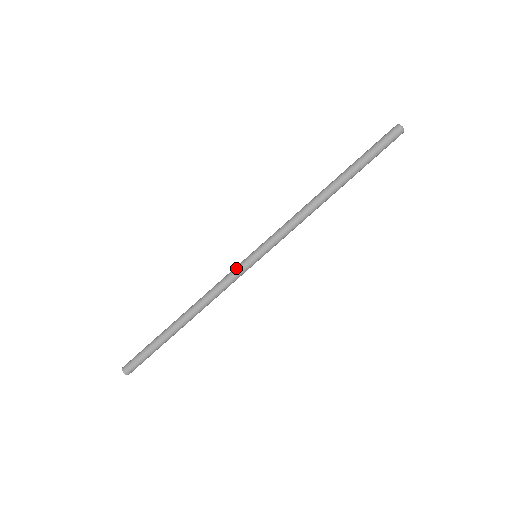
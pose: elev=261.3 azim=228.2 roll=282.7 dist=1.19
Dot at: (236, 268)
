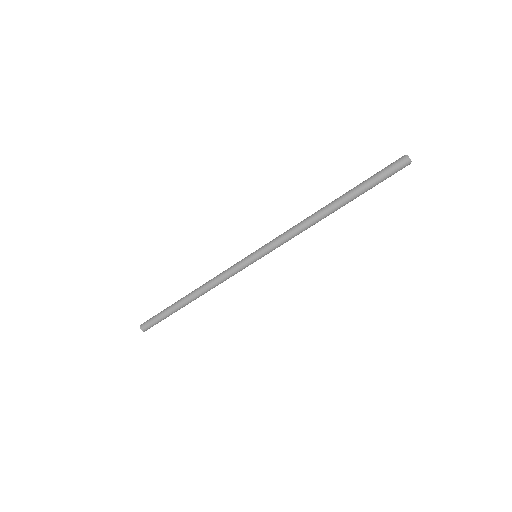
Dot at: (240, 268)
